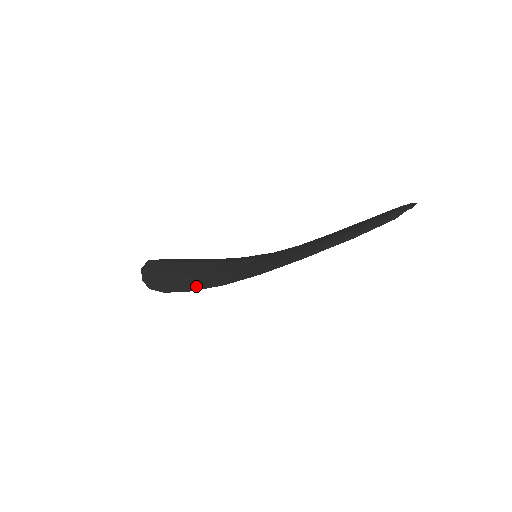
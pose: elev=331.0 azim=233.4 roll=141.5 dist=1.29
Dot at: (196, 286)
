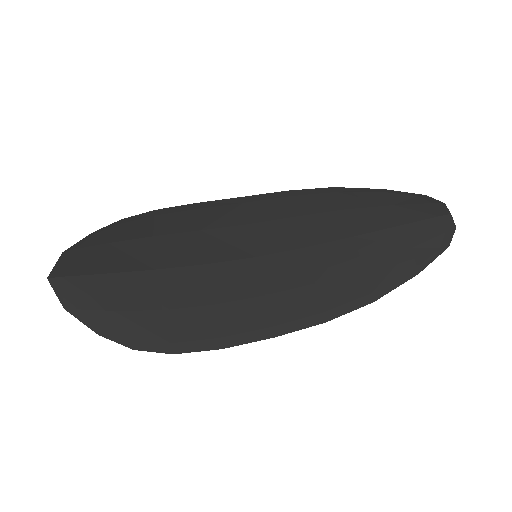
Dot at: (226, 338)
